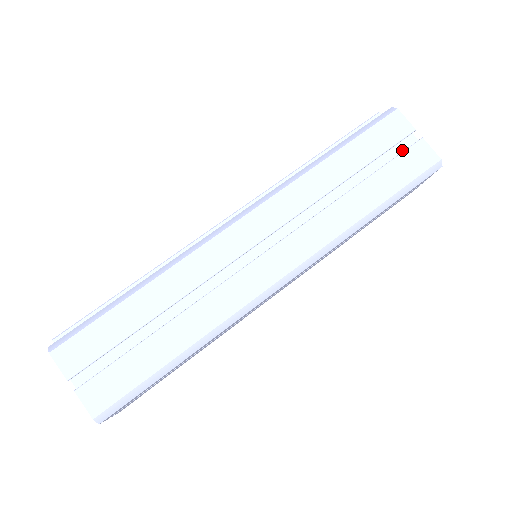
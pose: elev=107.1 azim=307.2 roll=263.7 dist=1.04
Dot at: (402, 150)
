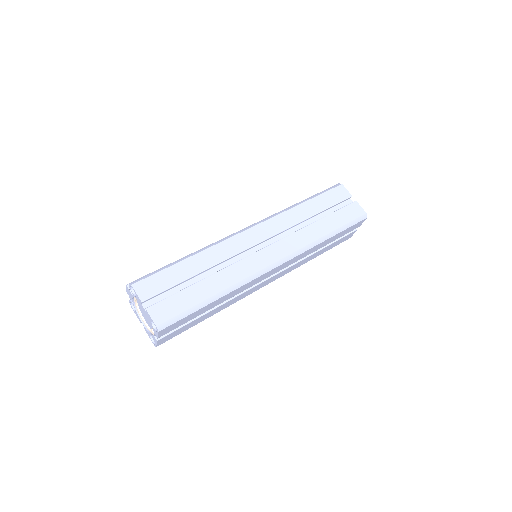
Dot at: occluded
